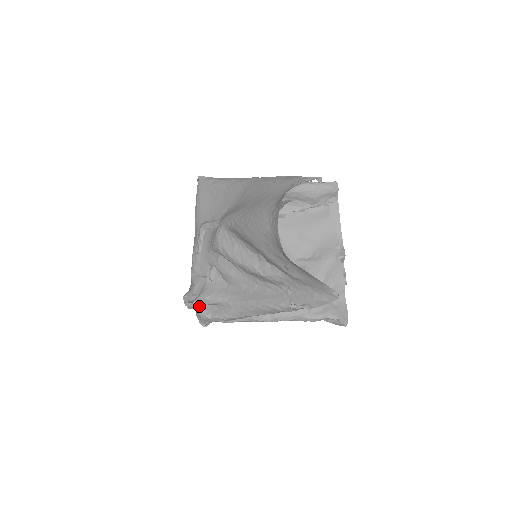
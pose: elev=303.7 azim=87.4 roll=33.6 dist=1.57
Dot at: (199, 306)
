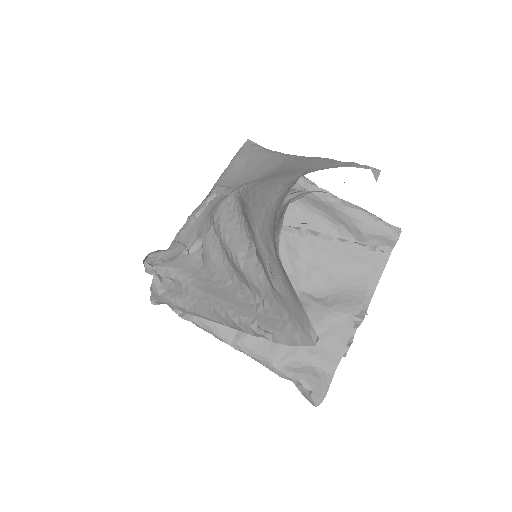
Dot at: (158, 275)
